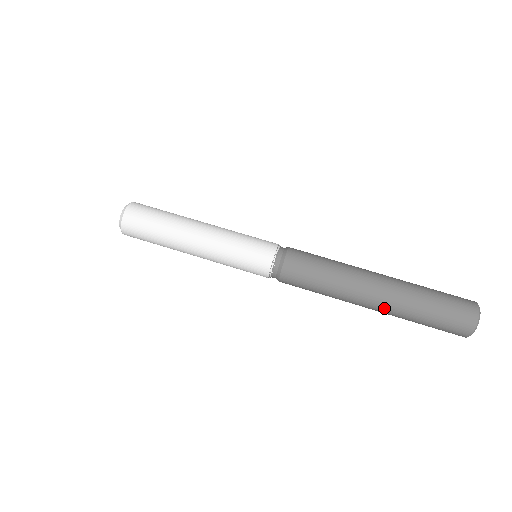
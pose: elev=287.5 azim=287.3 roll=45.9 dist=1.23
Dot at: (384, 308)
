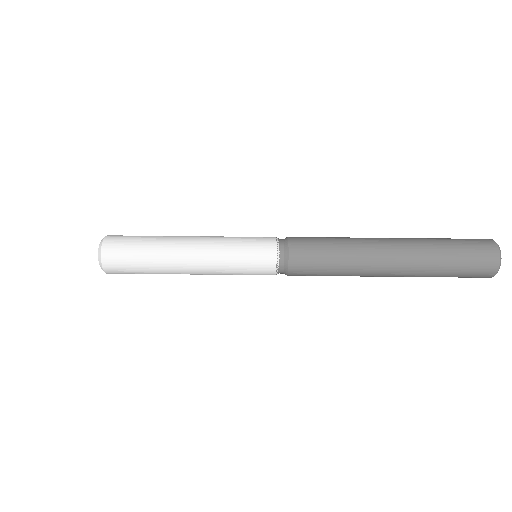
Dot at: (404, 270)
